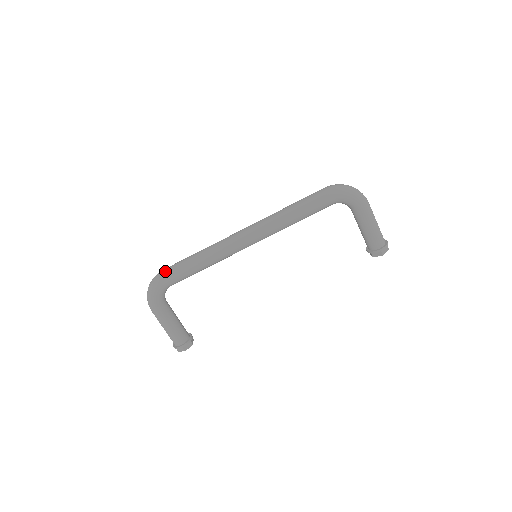
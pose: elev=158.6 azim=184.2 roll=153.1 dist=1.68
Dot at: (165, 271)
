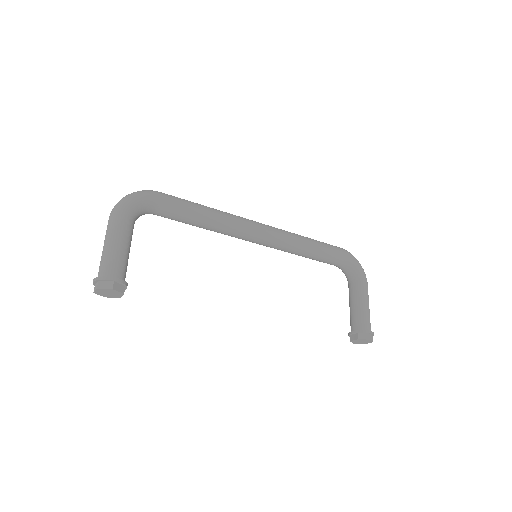
Dot at: (164, 193)
